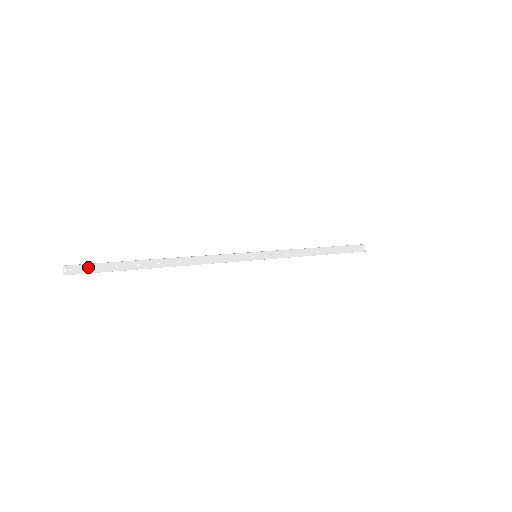
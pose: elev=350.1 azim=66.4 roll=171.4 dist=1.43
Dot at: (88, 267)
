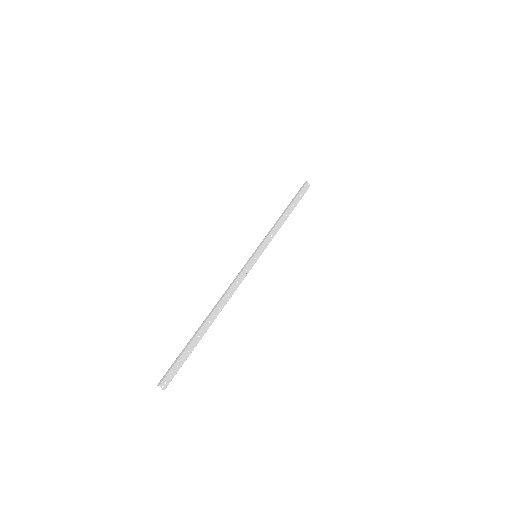
Dot at: (173, 370)
